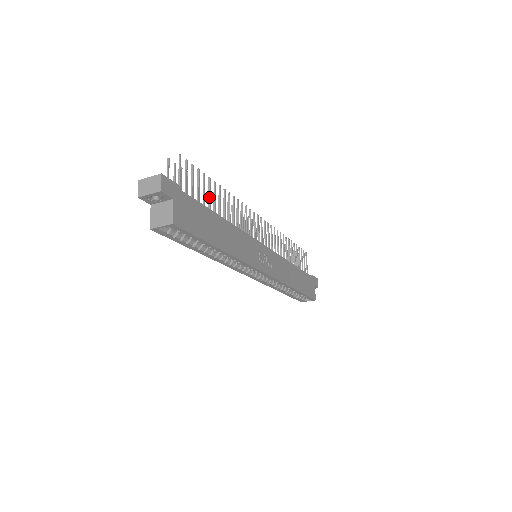
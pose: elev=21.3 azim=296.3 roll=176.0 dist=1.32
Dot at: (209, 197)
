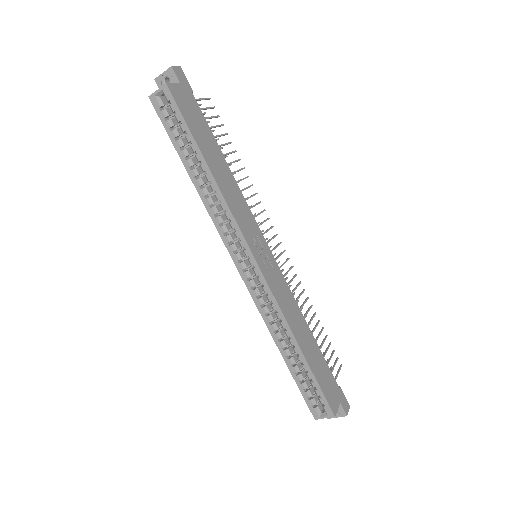
Dot at: (222, 144)
